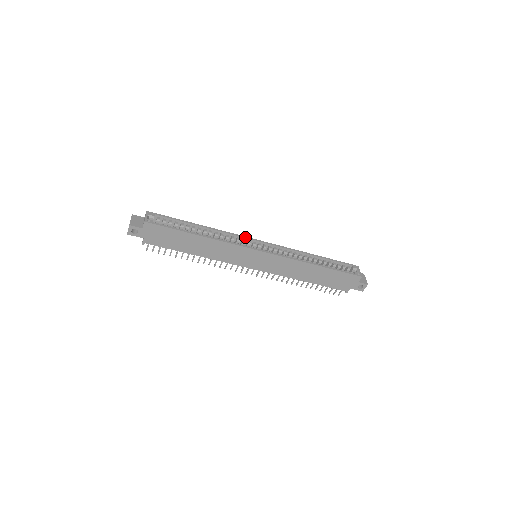
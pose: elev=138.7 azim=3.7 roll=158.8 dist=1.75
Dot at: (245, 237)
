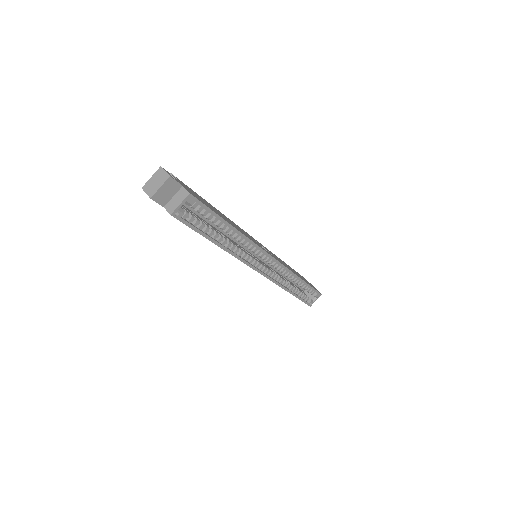
Dot at: (264, 252)
